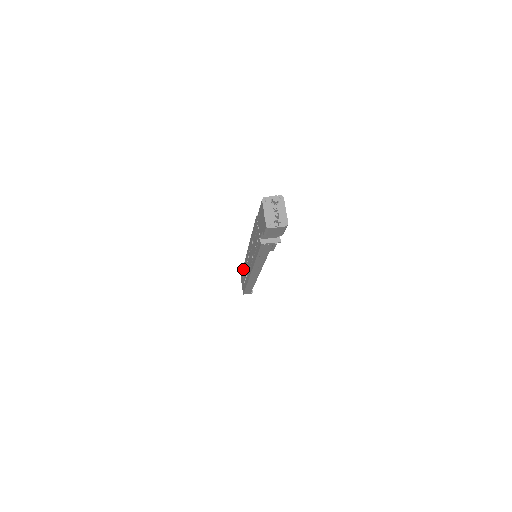
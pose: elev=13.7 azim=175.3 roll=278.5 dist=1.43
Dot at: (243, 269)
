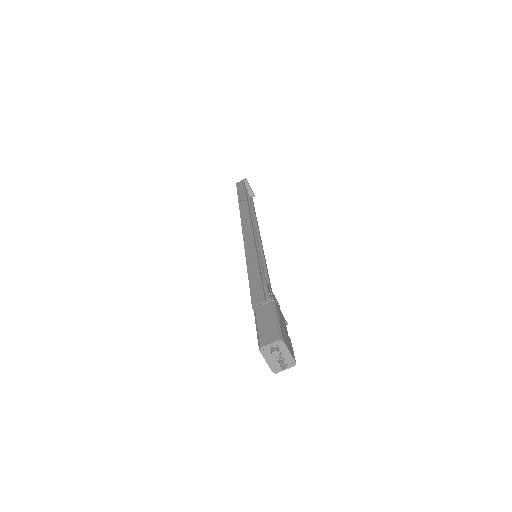
Dot at: occluded
